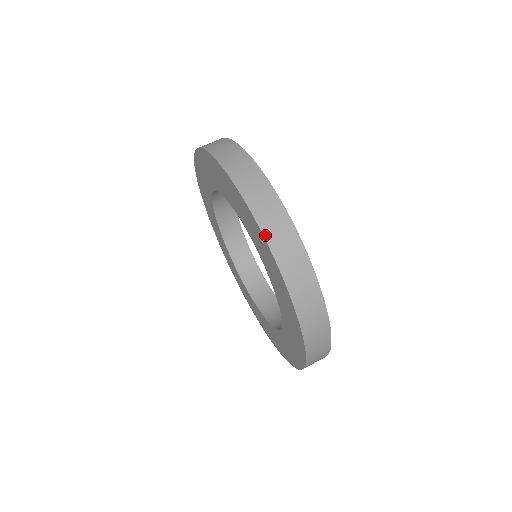
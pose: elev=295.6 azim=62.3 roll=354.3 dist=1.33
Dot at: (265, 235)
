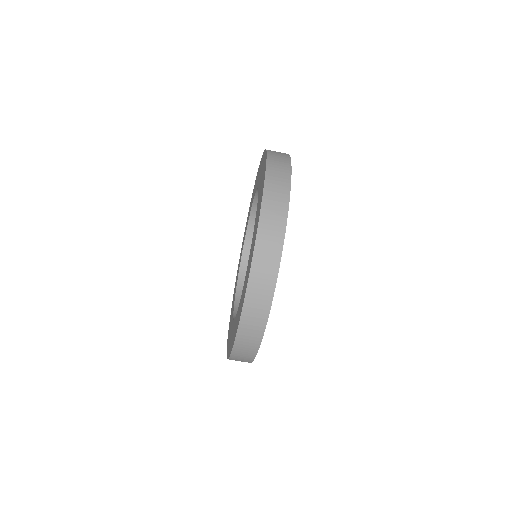
Dot at: (230, 359)
